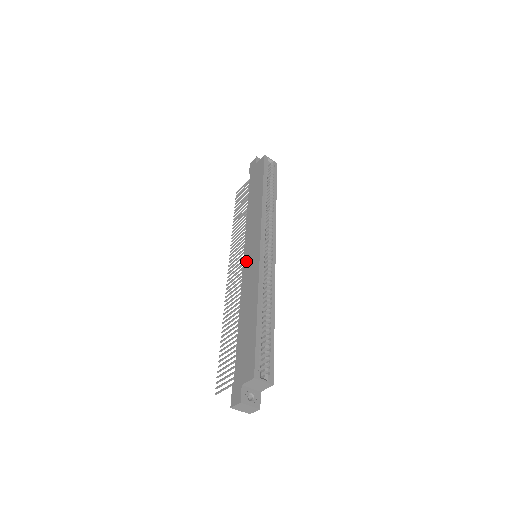
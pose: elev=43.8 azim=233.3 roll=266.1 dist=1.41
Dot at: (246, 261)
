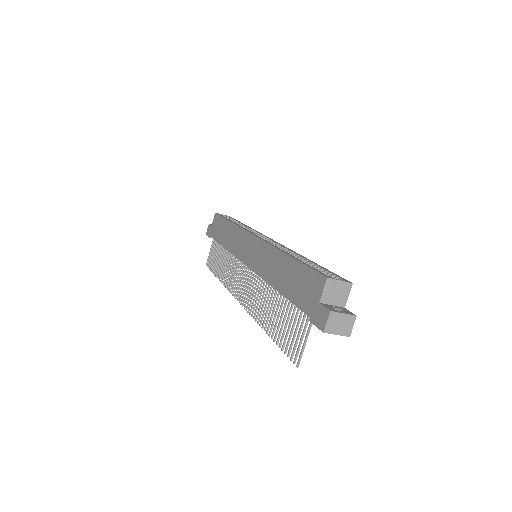
Dot at: (249, 260)
